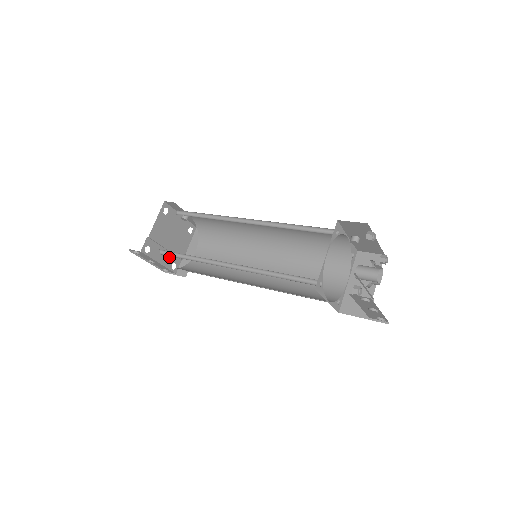
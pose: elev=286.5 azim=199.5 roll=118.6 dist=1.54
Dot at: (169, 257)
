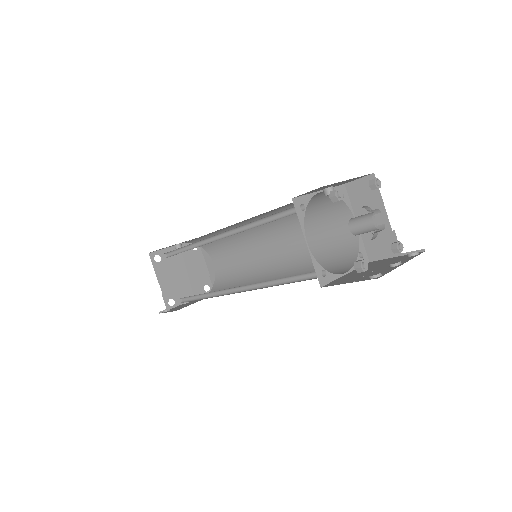
Dot at: (196, 286)
